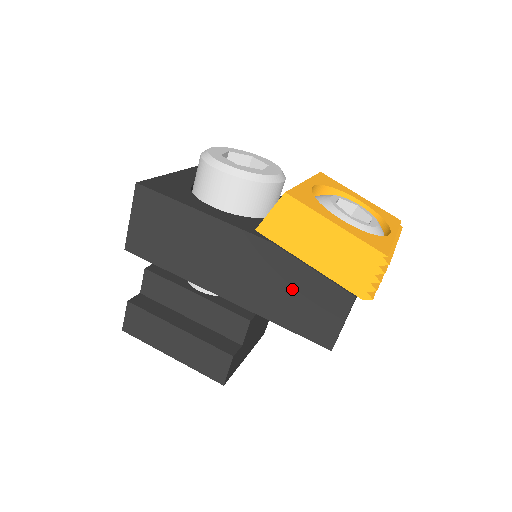
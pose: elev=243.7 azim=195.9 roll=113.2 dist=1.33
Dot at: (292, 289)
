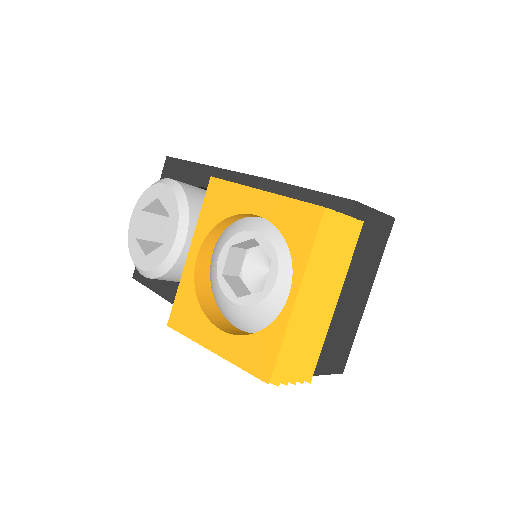
Dot at: occluded
